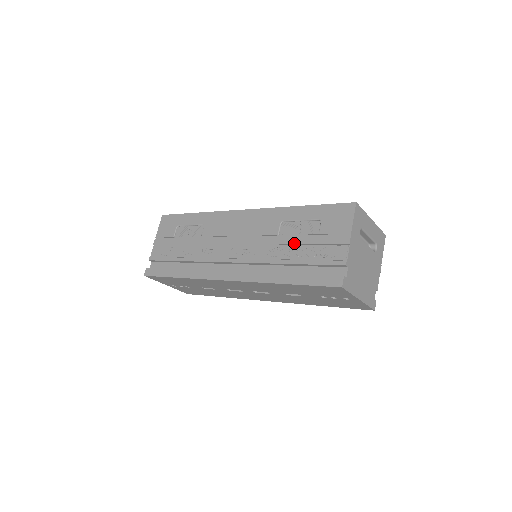
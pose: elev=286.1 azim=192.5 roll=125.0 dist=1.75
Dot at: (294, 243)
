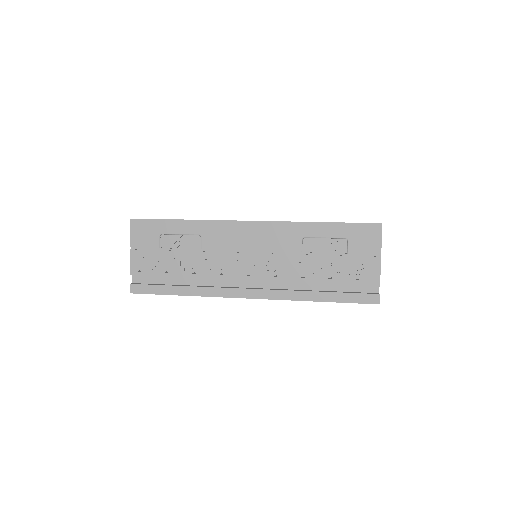
Dot at: (322, 262)
